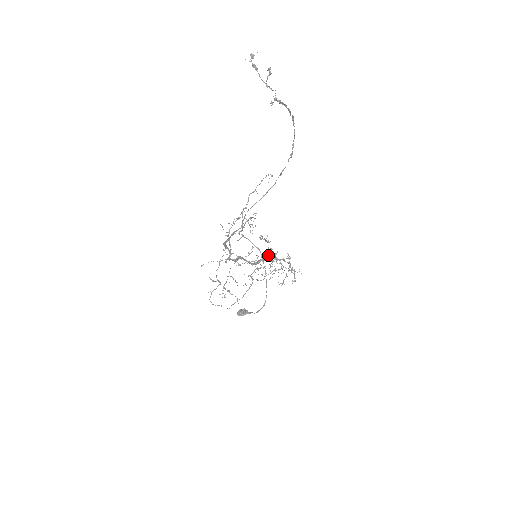
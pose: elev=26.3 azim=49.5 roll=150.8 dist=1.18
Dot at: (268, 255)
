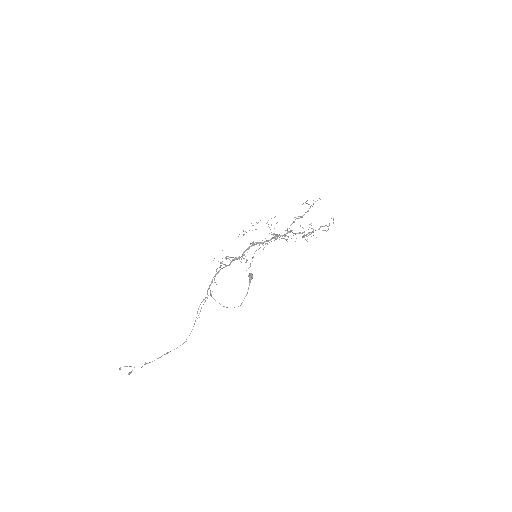
Dot at: occluded
